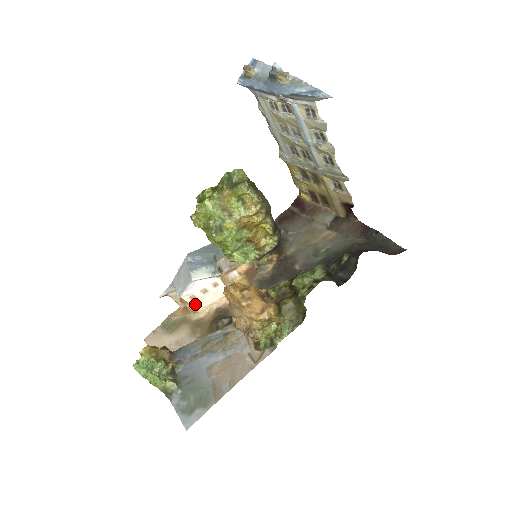
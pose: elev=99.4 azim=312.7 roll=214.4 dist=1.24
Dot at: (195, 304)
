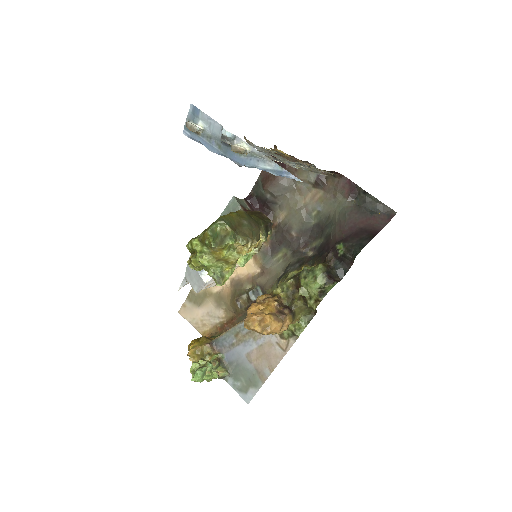
Dot at: (212, 285)
